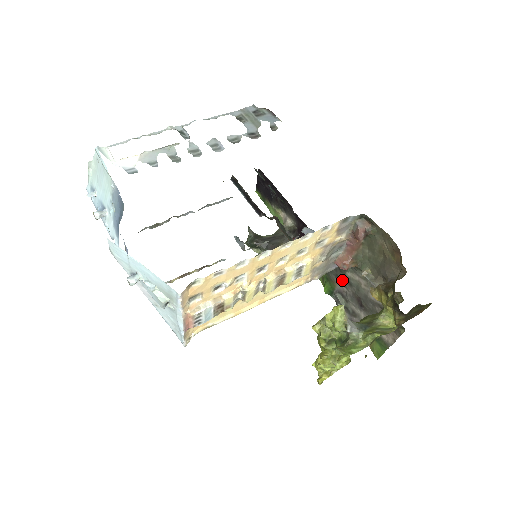
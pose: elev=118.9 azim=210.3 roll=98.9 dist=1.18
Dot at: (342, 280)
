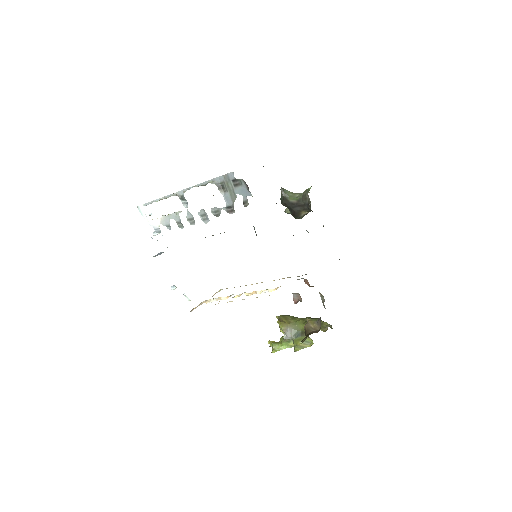
Dot at: occluded
